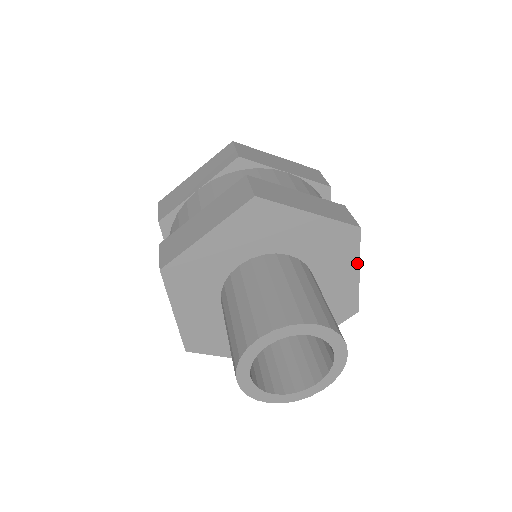
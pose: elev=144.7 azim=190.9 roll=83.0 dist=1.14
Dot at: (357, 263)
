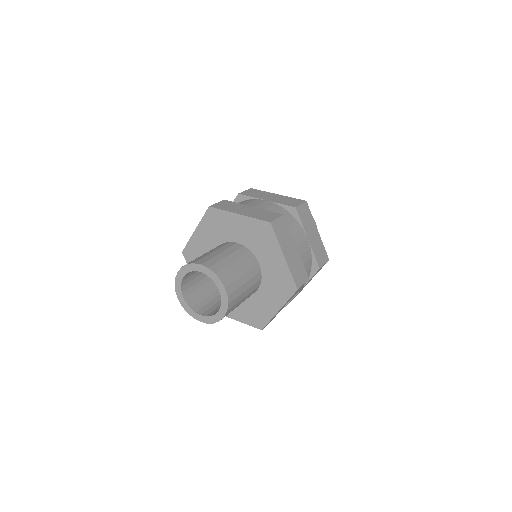
Dot at: (280, 249)
